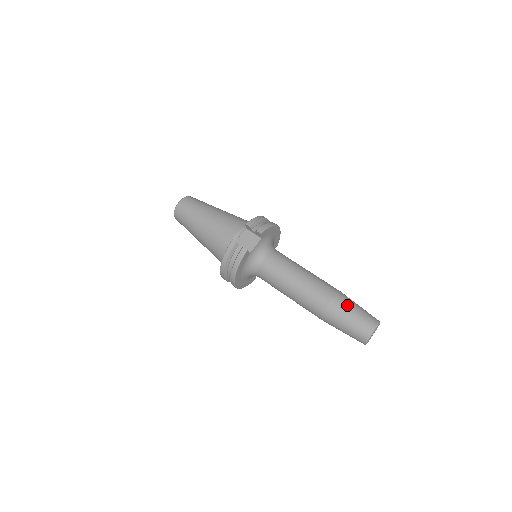
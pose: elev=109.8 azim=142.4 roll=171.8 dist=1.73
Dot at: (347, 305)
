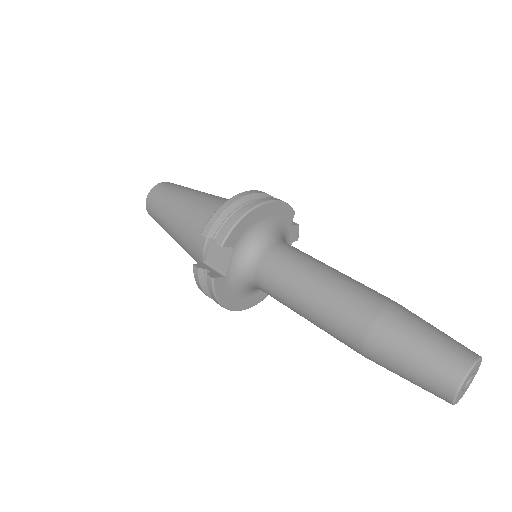
Dot at: (396, 343)
